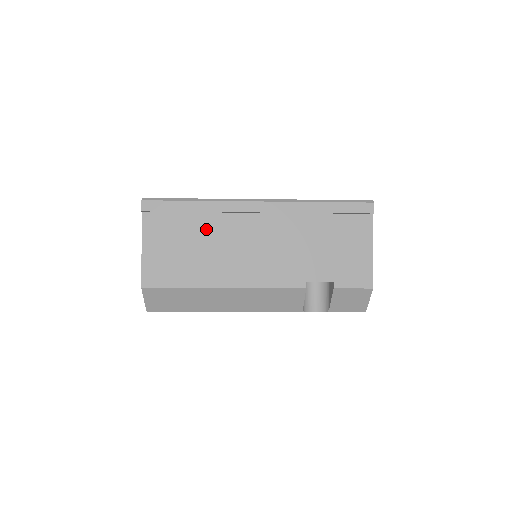
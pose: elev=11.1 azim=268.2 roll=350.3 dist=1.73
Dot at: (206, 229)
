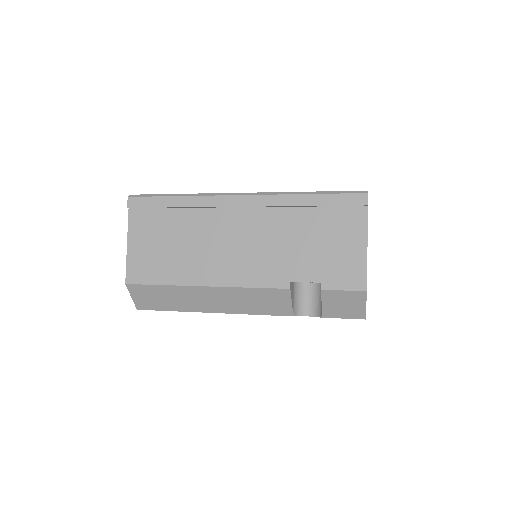
Dot at: (188, 225)
